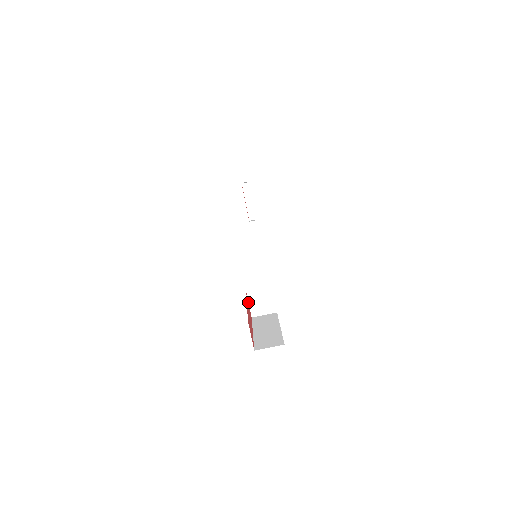
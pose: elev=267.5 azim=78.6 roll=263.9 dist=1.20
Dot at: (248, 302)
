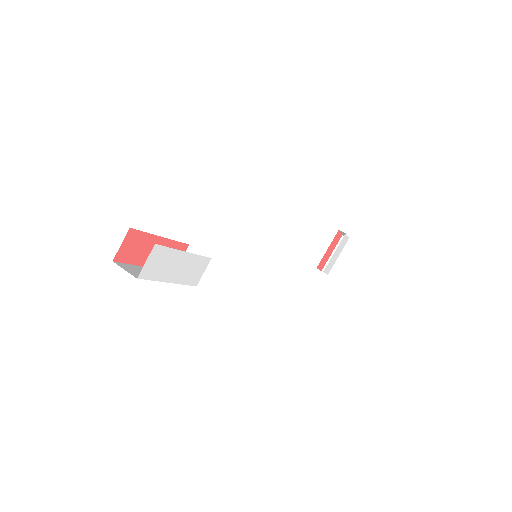
Dot at: occluded
